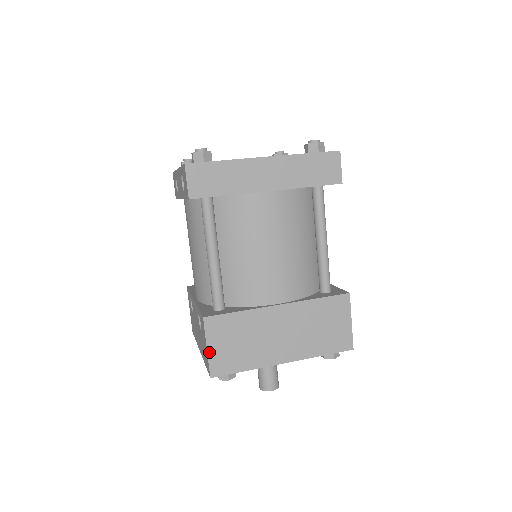
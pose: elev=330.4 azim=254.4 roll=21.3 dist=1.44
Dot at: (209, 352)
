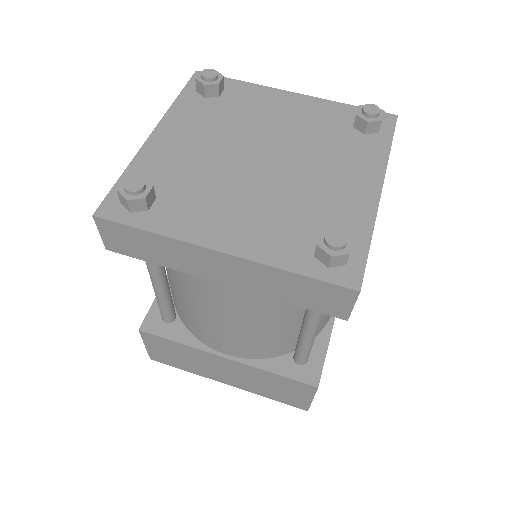
Dot at: (147, 348)
